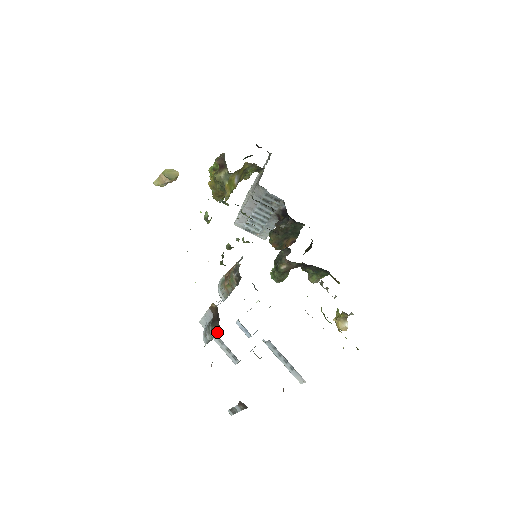
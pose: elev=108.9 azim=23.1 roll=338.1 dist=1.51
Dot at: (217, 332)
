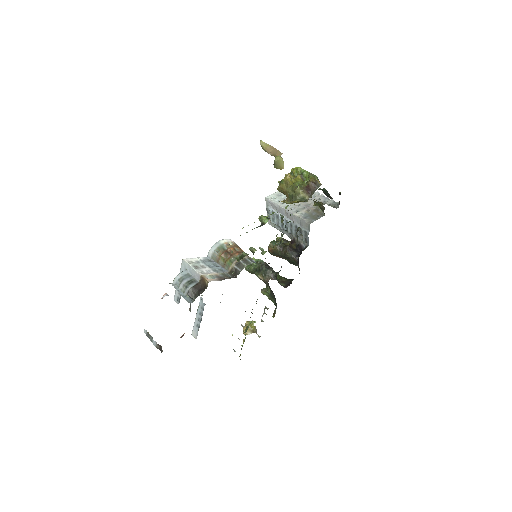
Dot at: (191, 297)
